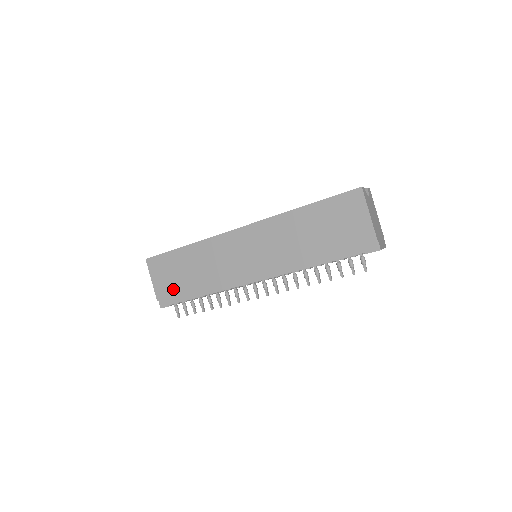
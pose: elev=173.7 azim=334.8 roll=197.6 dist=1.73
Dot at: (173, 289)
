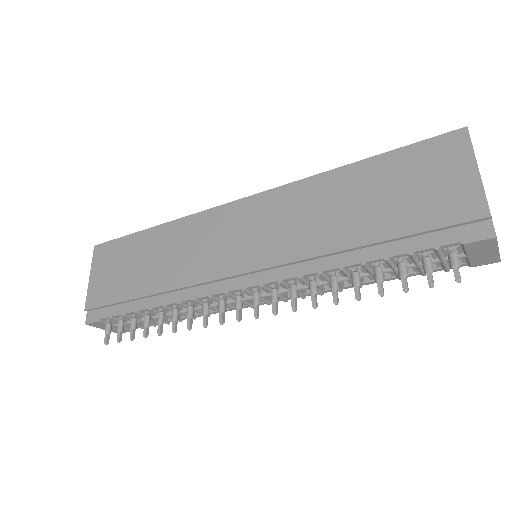
Dot at: (113, 292)
